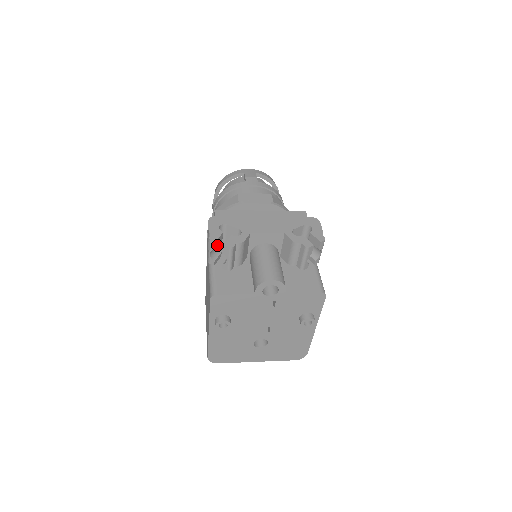
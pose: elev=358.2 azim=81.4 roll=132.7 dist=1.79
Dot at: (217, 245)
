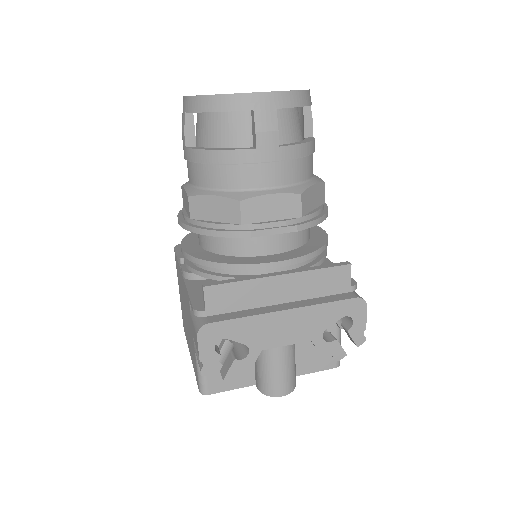
Dot at: occluded
